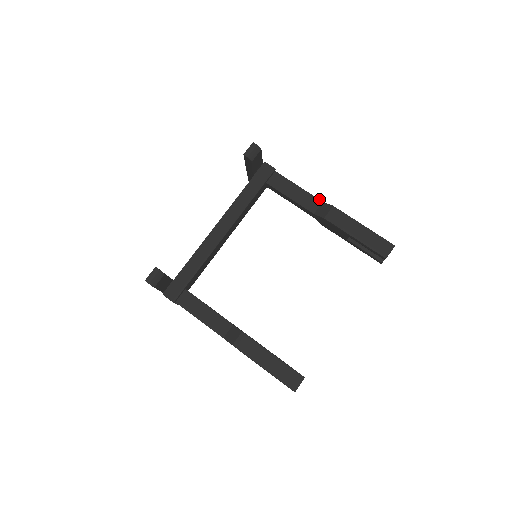
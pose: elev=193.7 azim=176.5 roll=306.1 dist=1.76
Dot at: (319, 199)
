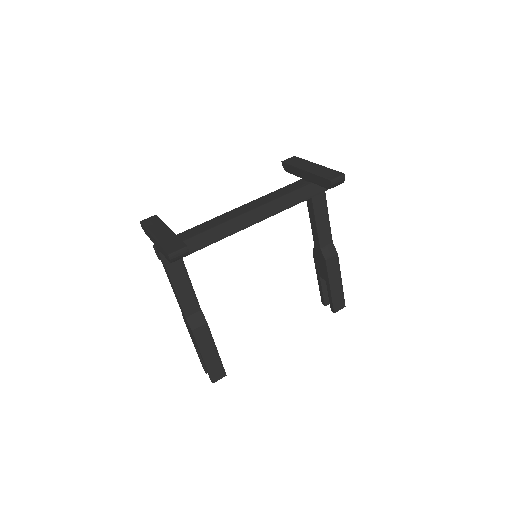
Dot at: occluded
